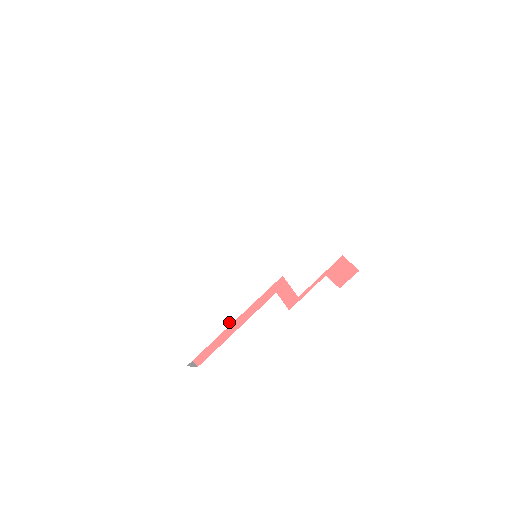
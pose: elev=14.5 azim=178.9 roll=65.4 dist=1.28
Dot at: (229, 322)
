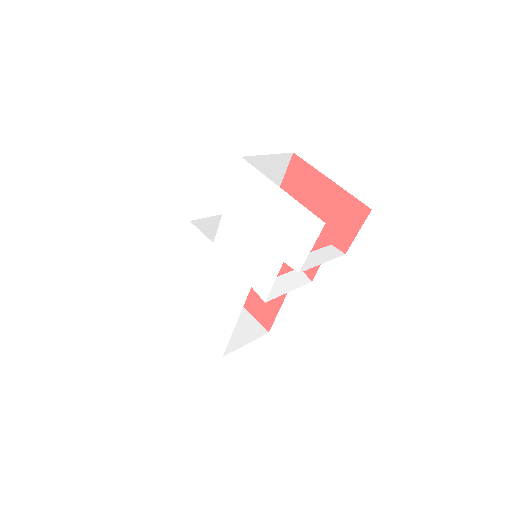
Dot at: (233, 326)
